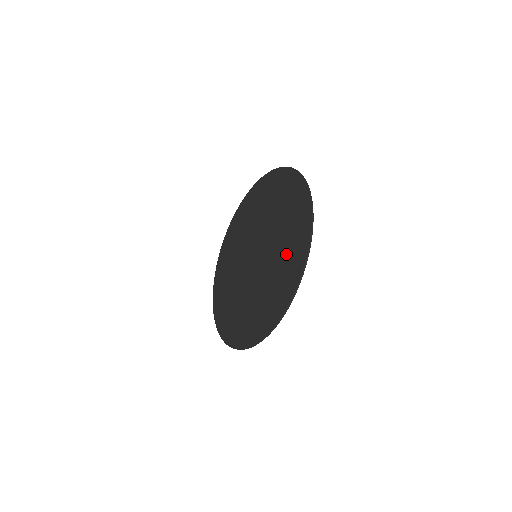
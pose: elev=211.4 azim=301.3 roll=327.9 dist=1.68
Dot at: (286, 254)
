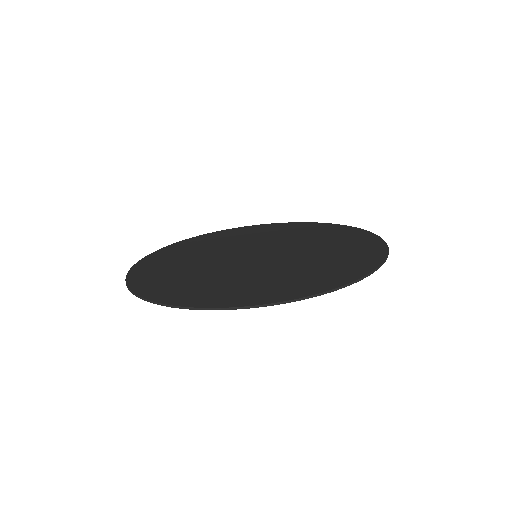
Dot at: (321, 235)
